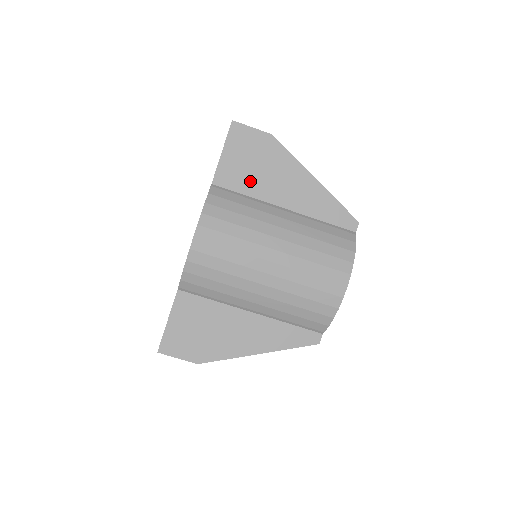
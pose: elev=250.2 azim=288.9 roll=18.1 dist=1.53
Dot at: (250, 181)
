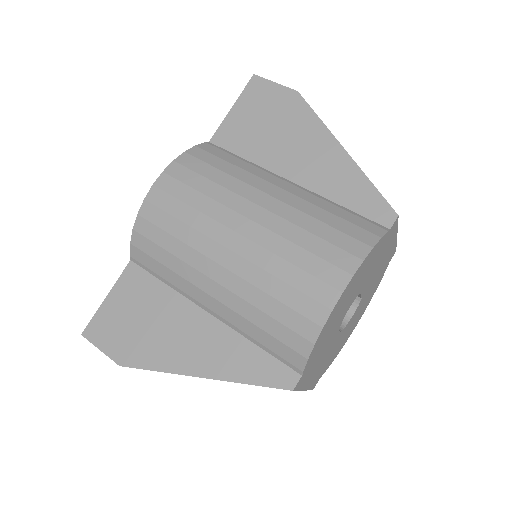
Dot at: (255, 143)
